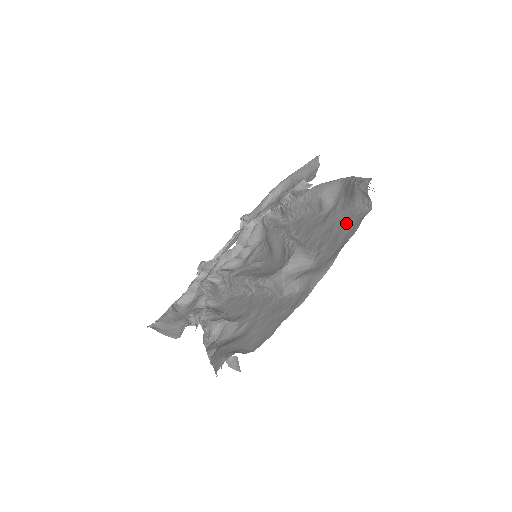
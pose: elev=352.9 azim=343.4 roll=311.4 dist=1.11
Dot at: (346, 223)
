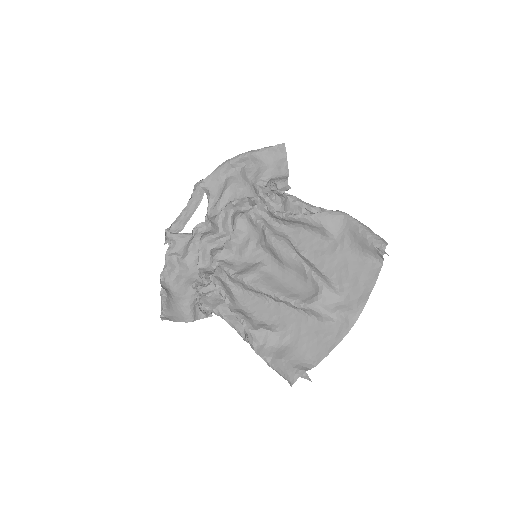
Dot at: (361, 268)
